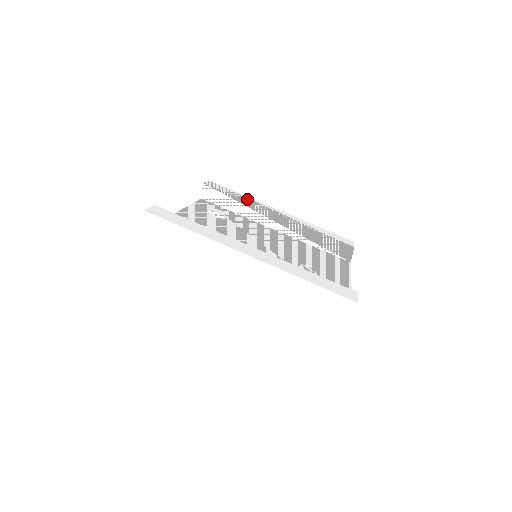
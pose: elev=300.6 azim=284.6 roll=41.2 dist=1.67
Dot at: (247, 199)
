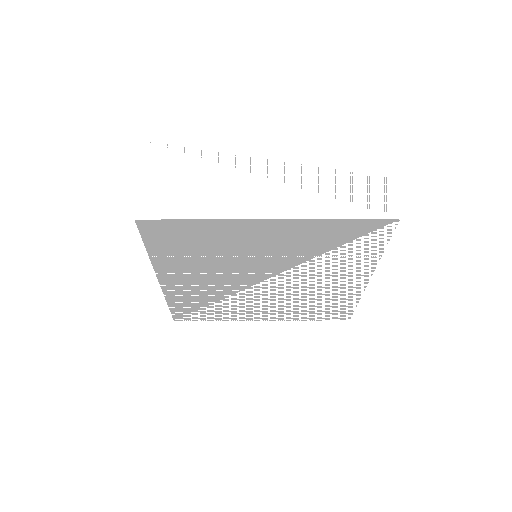
Dot at: occluded
